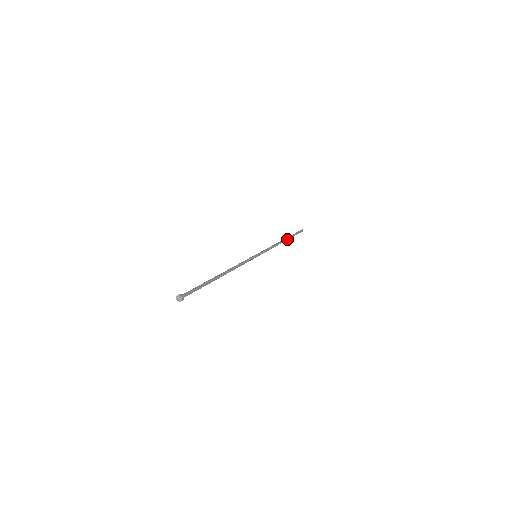
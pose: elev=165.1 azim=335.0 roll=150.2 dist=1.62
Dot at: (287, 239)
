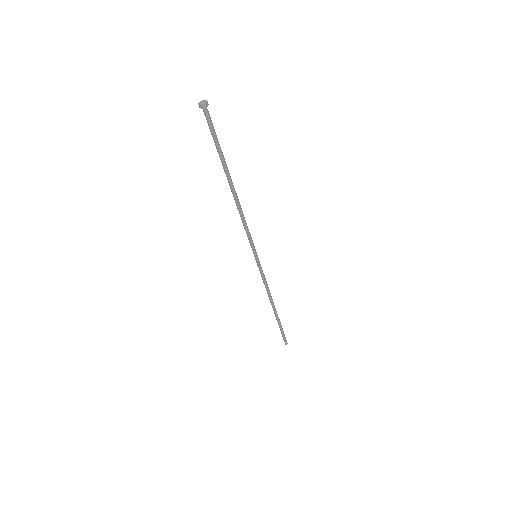
Dot at: (277, 314)
